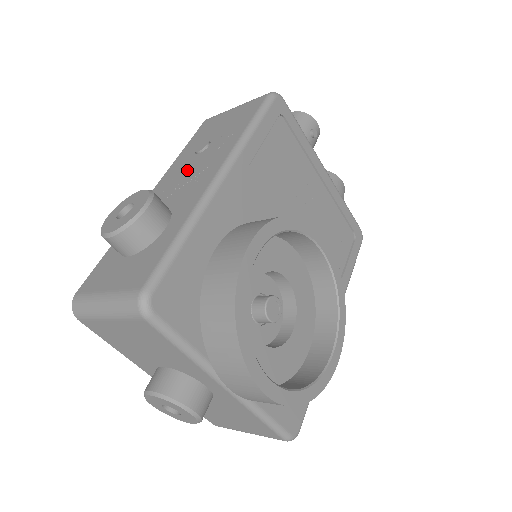
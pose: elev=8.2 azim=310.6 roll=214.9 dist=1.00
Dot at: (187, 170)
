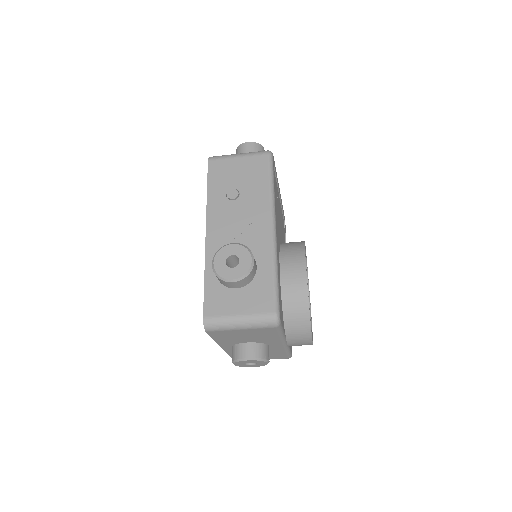
Dot at: (234, 216)
